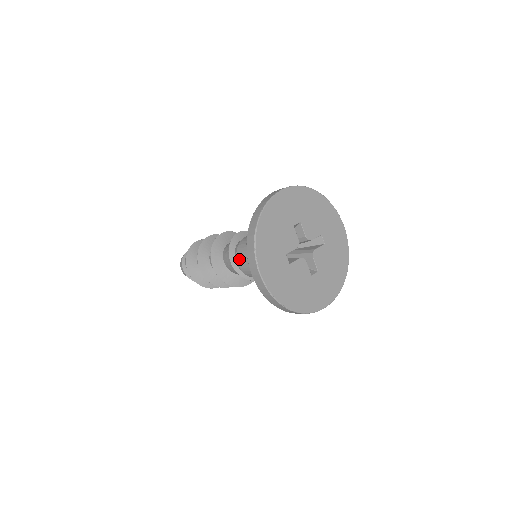
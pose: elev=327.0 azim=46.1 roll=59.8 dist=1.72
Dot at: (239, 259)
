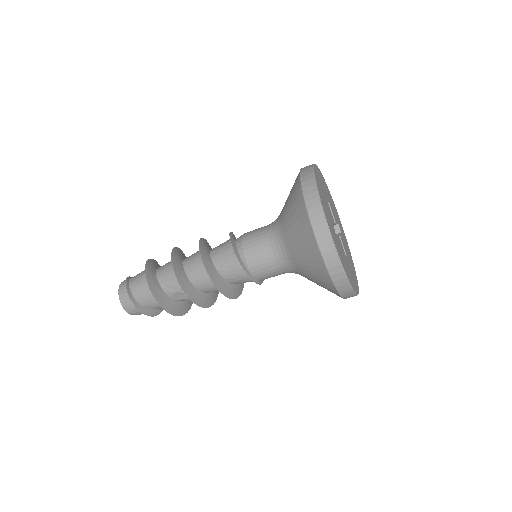
Dot at: (248, 251)
